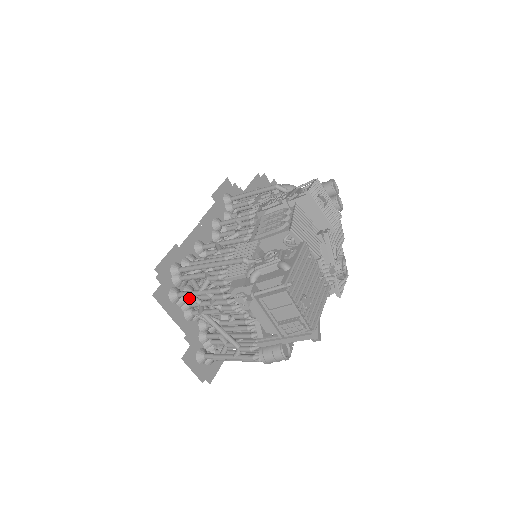
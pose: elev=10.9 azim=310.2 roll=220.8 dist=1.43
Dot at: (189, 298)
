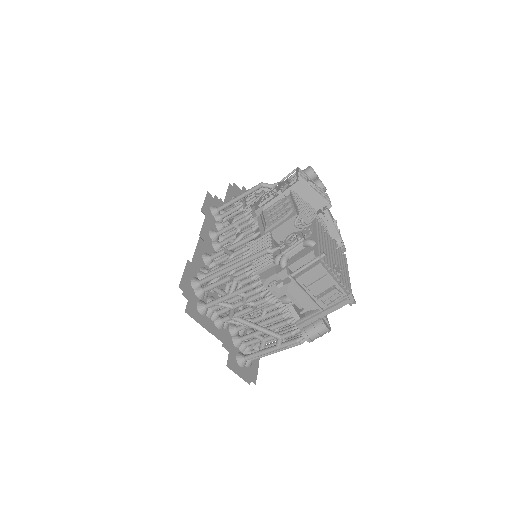
Dot at: (219, 305)
